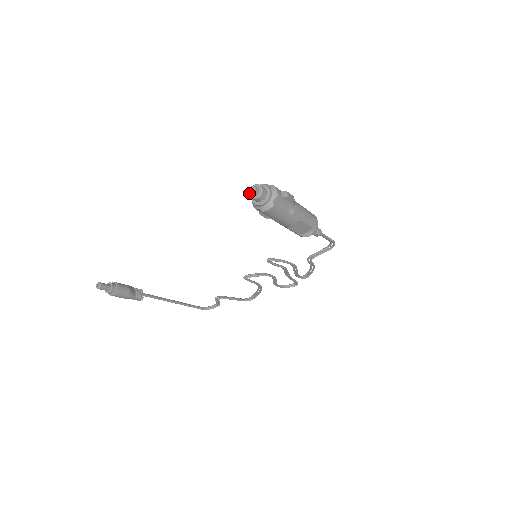
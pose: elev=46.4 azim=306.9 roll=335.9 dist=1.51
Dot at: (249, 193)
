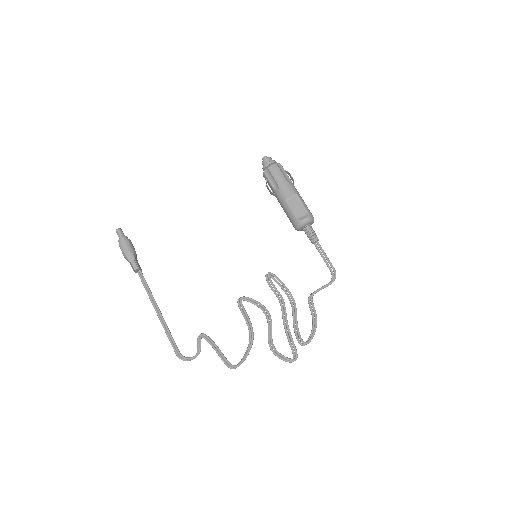
Dot at: (262, 163)
